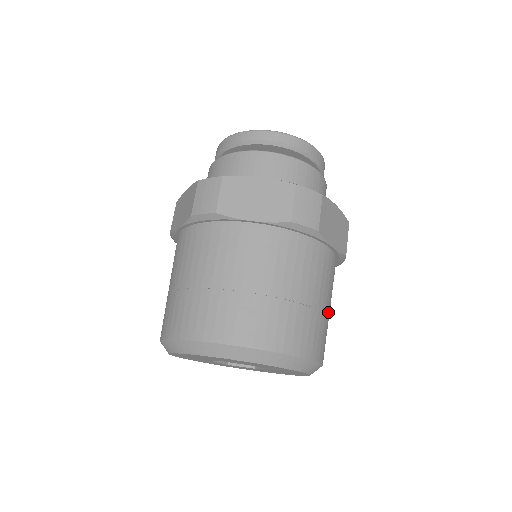
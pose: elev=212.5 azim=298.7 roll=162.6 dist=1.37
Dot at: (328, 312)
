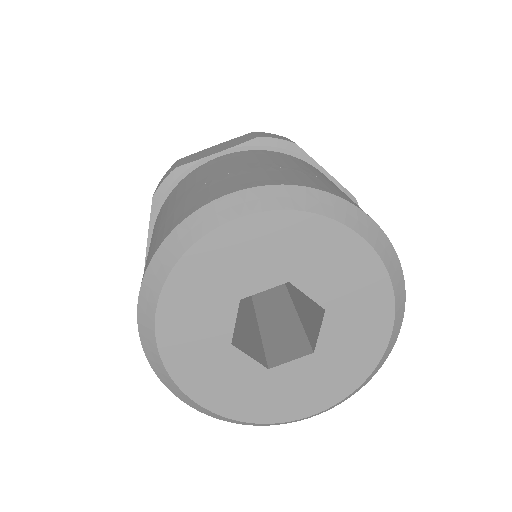
Dot at: occluded
